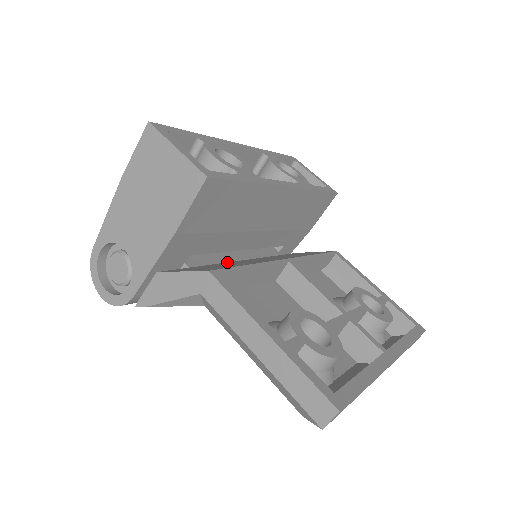
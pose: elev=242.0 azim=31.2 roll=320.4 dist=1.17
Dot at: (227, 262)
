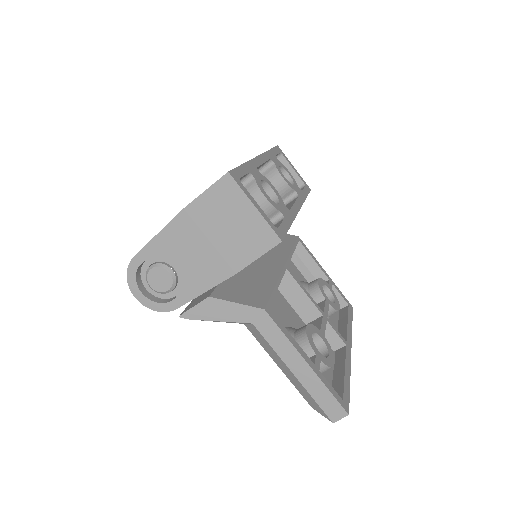
Dot at: occluded
